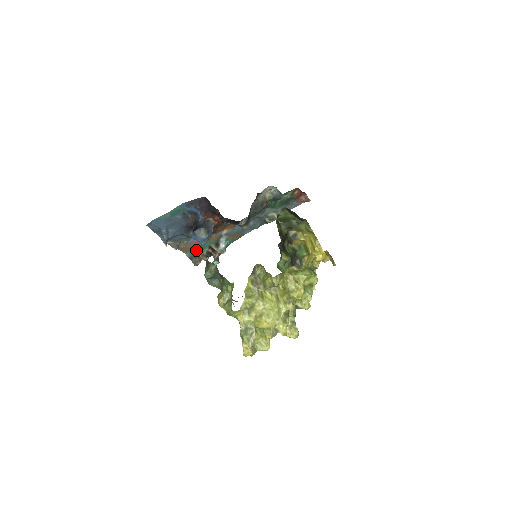
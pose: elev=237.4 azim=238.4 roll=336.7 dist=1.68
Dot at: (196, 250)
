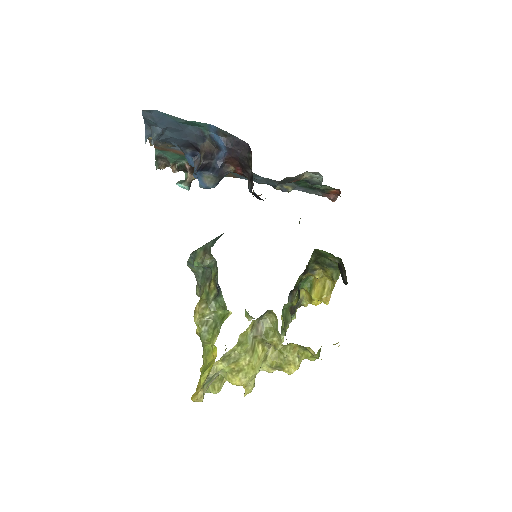
Dot at: (172, 156)
